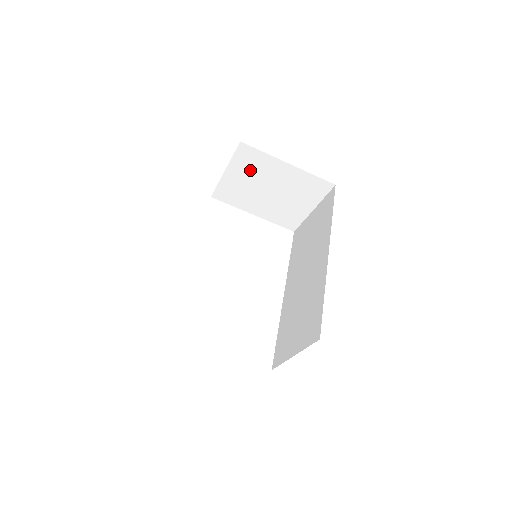
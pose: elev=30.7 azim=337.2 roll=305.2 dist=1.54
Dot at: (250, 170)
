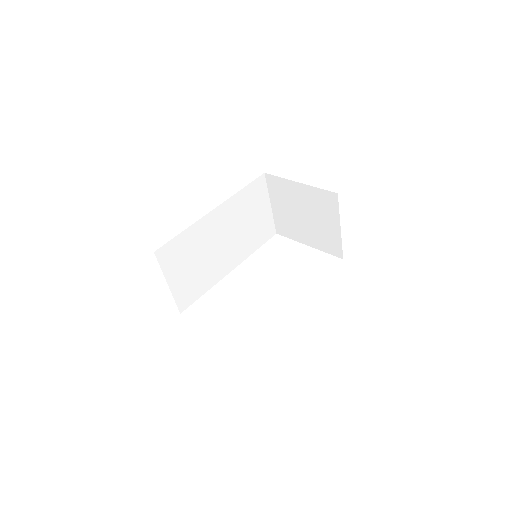
Dot at: (282, 198)
